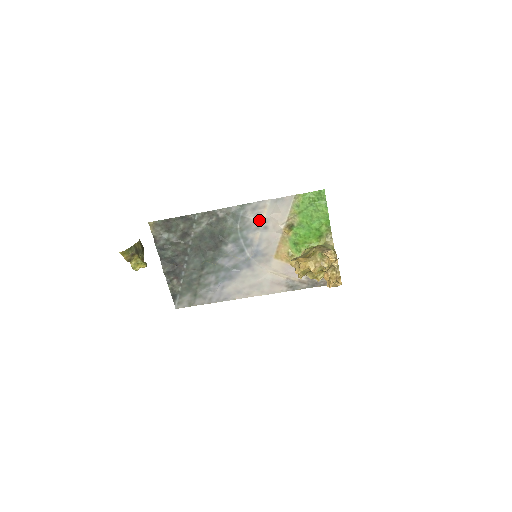
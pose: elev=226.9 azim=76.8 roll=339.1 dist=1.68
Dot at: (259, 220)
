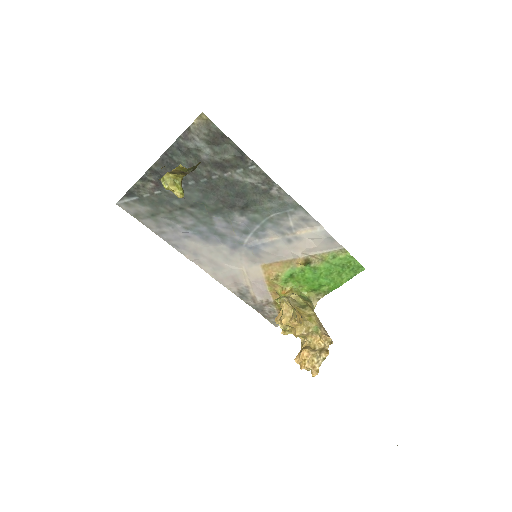
Dot at: (294, 230)
